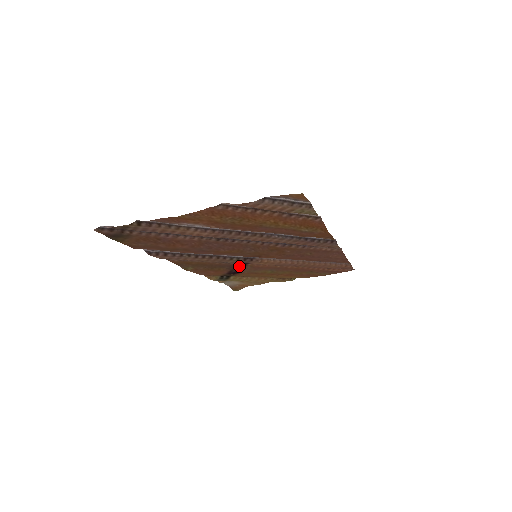
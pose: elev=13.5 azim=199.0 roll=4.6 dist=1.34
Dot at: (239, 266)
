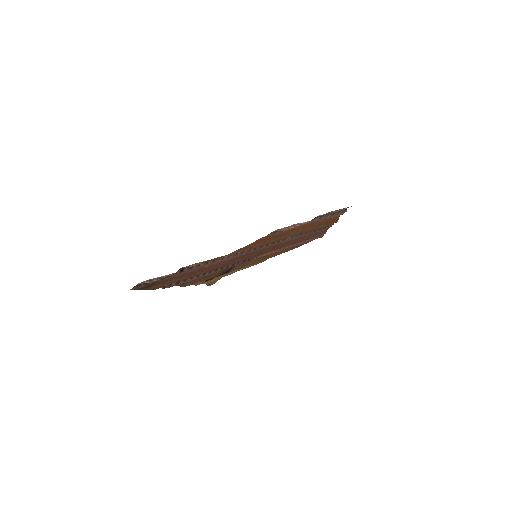
Dot at: (231, 267)
